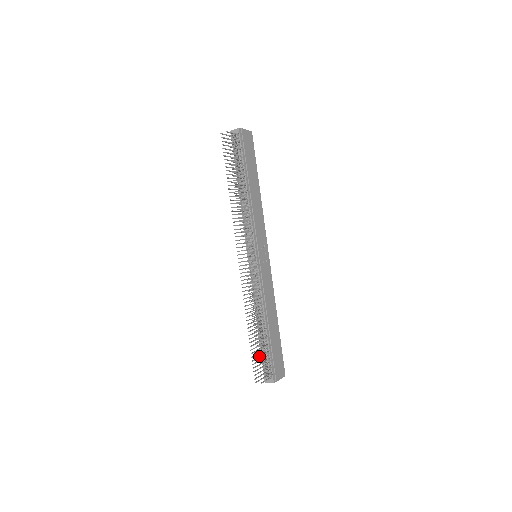
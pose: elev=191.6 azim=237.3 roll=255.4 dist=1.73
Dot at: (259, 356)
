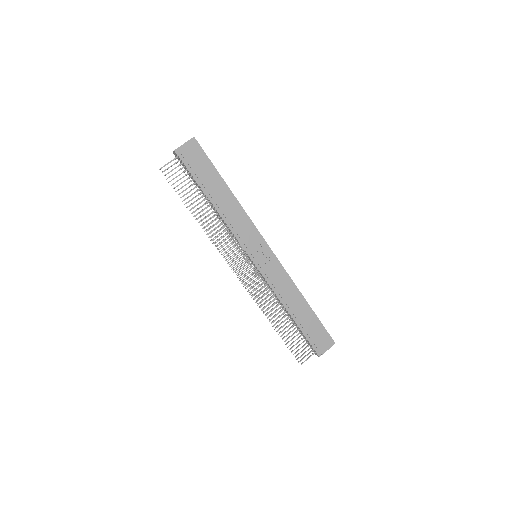
Dot at: (290, 344)
